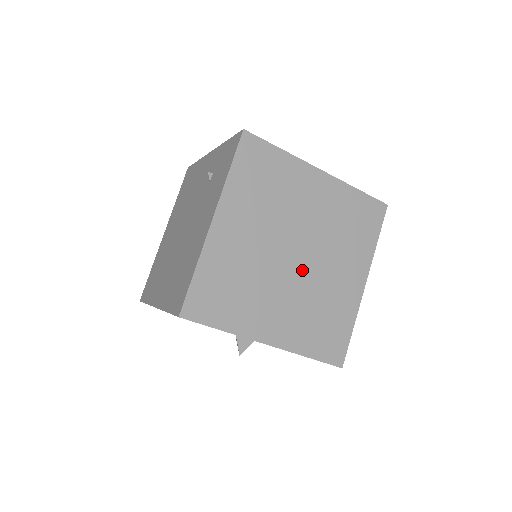
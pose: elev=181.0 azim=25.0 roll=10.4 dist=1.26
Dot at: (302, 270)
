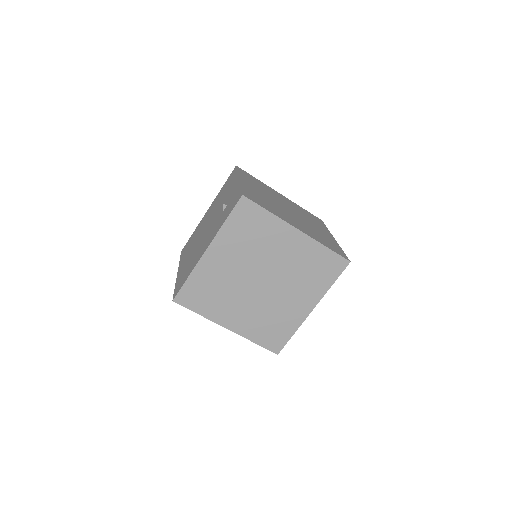
Dot at: (264, 292)
